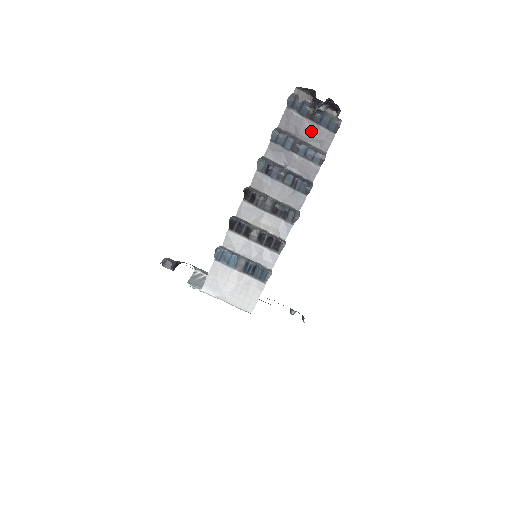
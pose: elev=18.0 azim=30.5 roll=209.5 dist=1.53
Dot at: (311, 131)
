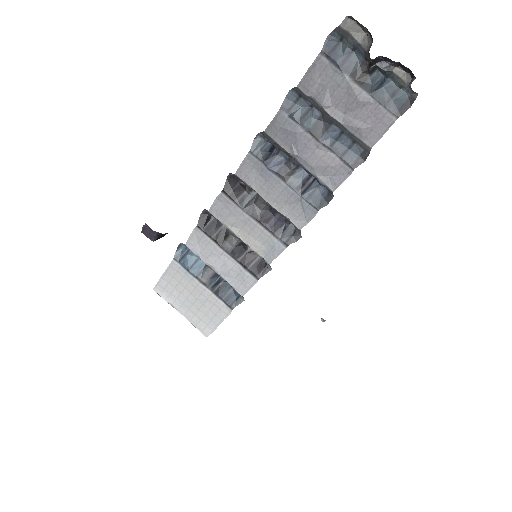
Dot at: (353, 104)
